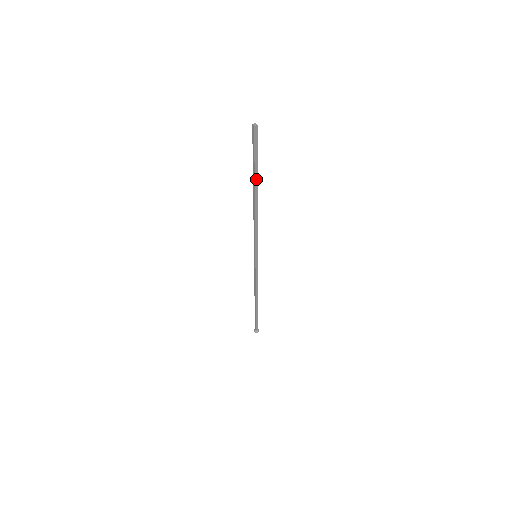
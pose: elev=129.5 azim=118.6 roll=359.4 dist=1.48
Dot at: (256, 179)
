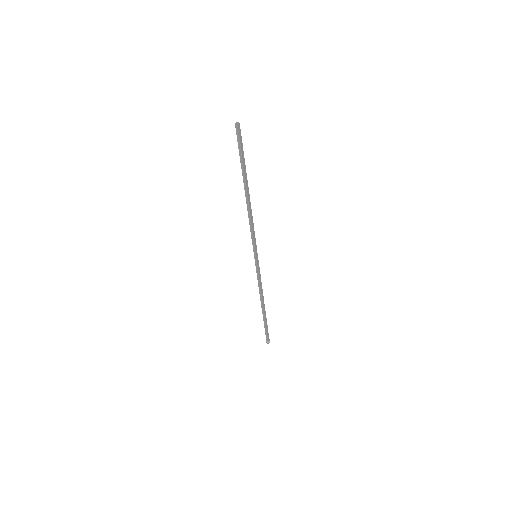
Dot at: (245, 175)
